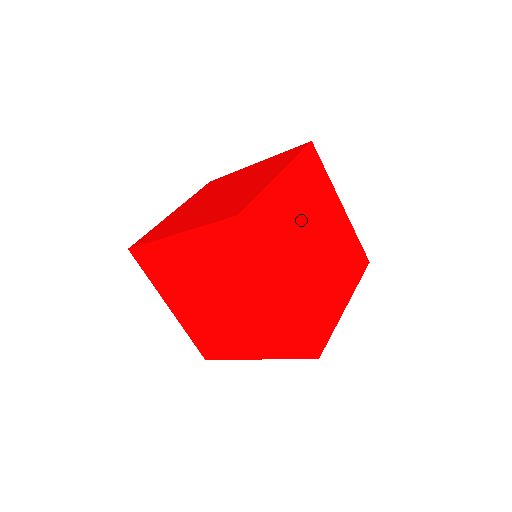
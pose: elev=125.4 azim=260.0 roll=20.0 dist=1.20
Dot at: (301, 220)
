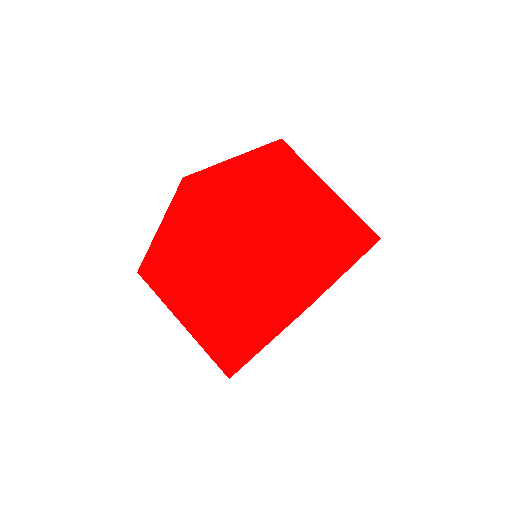
Dot at: occluded
